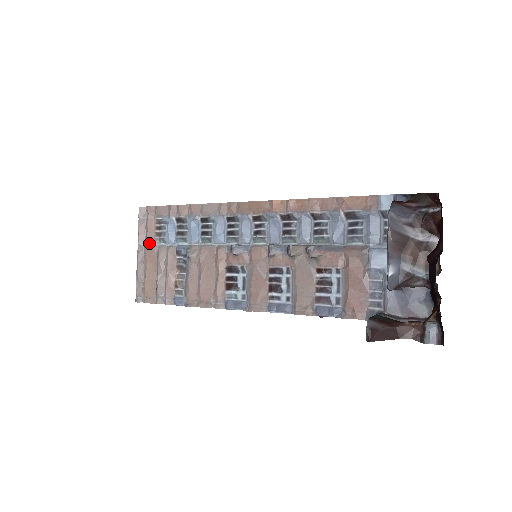
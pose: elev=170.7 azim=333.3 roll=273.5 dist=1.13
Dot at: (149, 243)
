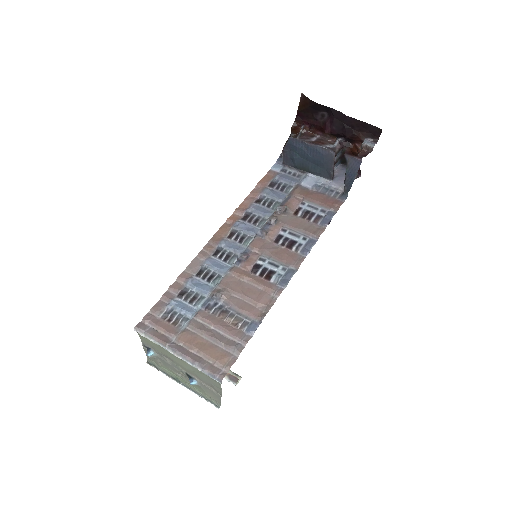
Dot at: (176, 334)
